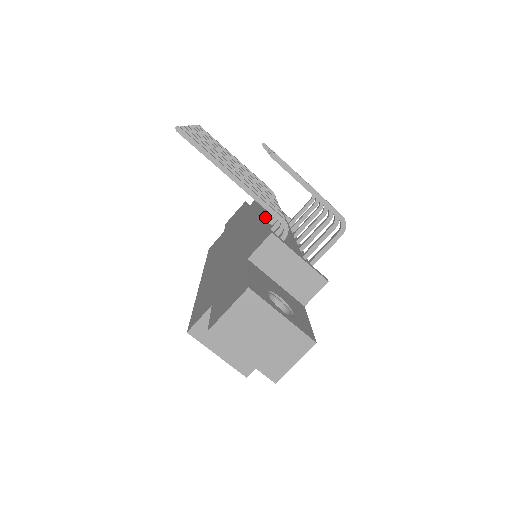
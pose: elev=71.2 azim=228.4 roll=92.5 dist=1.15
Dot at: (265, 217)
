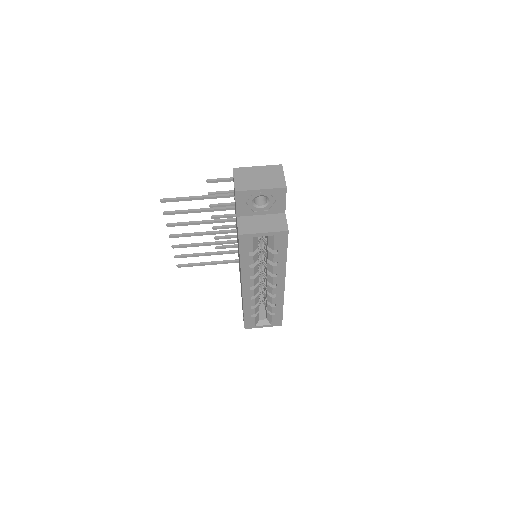
Dot at: occluded
